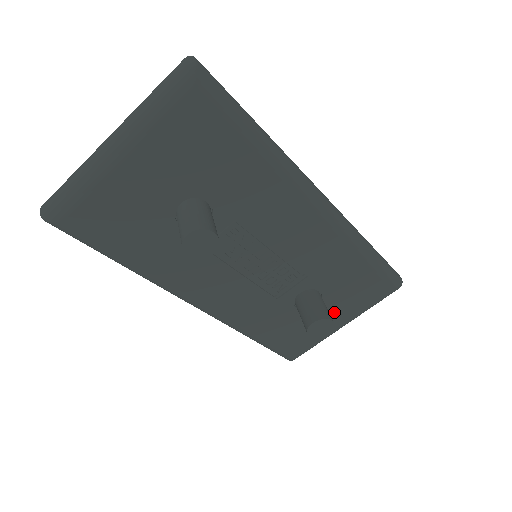
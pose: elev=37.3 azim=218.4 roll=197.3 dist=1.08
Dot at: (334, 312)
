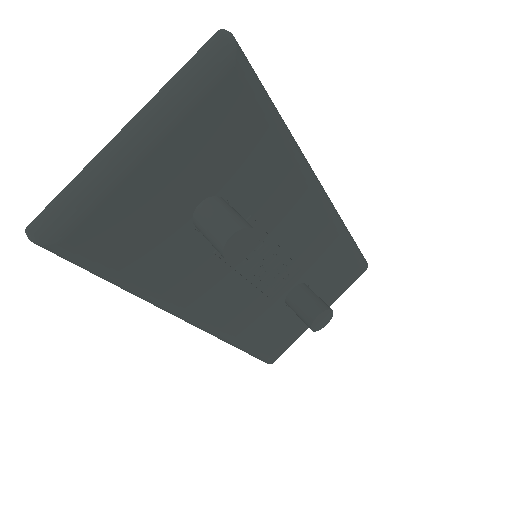
Dot at: occluded
